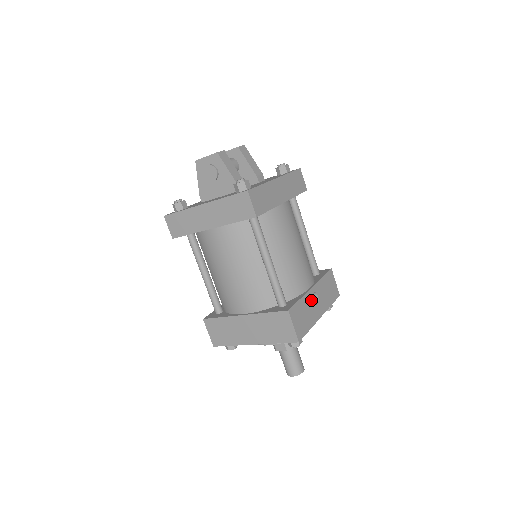
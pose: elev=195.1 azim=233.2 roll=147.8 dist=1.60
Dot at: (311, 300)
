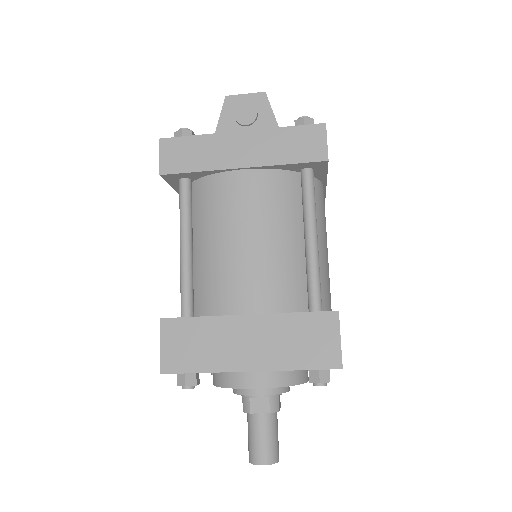
Dot at: occluded
